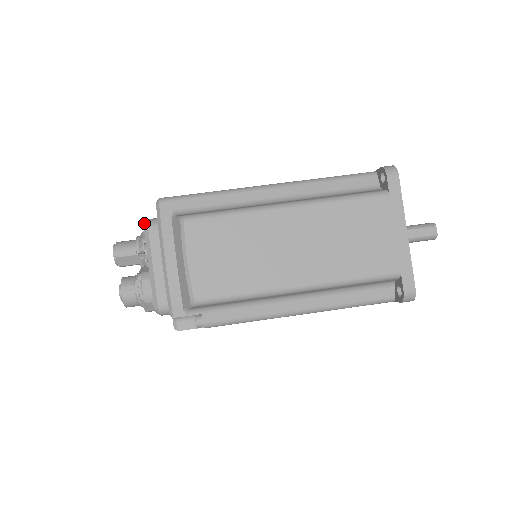
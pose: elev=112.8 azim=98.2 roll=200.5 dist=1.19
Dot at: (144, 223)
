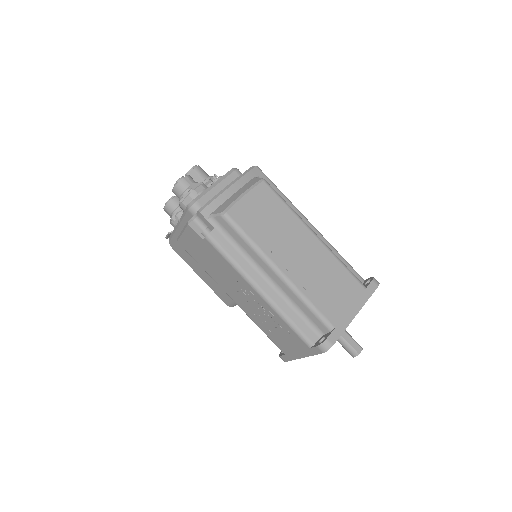
Dot at: (234, 168)
